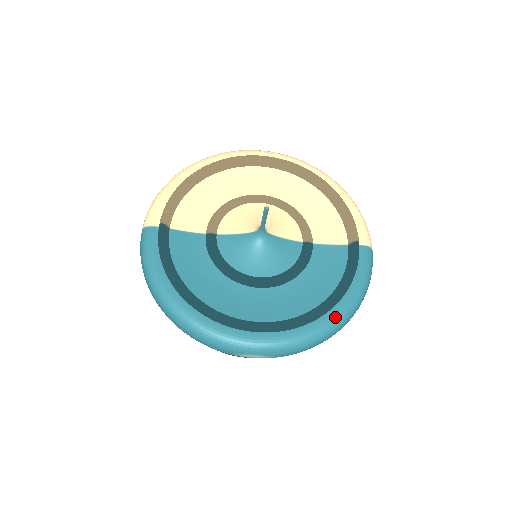
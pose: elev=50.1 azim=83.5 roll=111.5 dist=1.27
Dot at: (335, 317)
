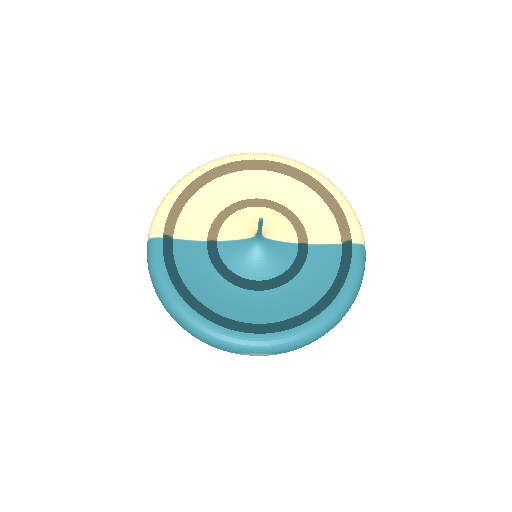
Dot at: (330, 315)
